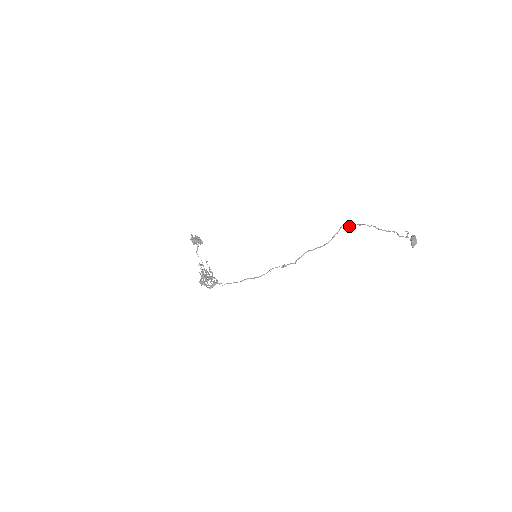
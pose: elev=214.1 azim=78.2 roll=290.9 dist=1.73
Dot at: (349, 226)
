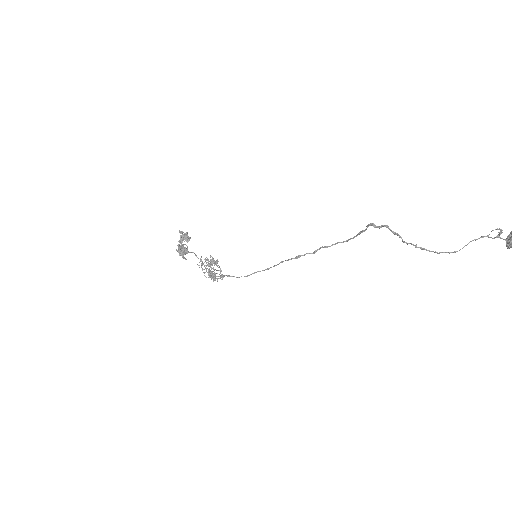
Dot at: (380, 227)
